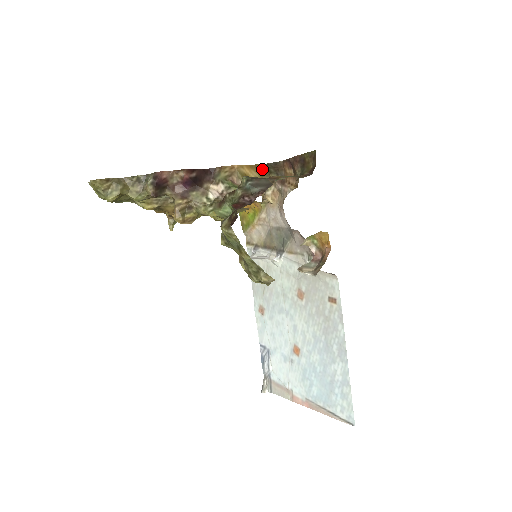
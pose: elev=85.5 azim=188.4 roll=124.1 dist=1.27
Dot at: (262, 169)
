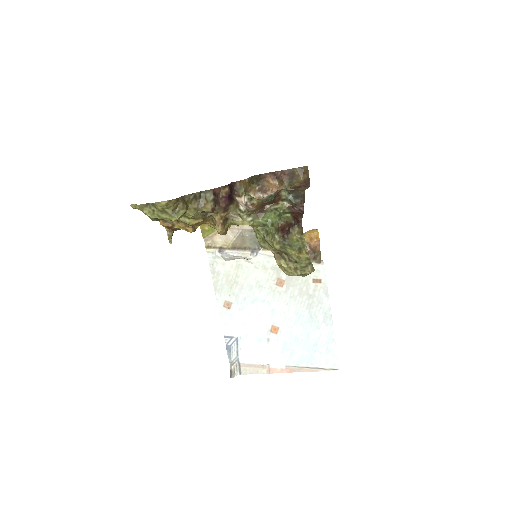
Dot at: (249, 180)
